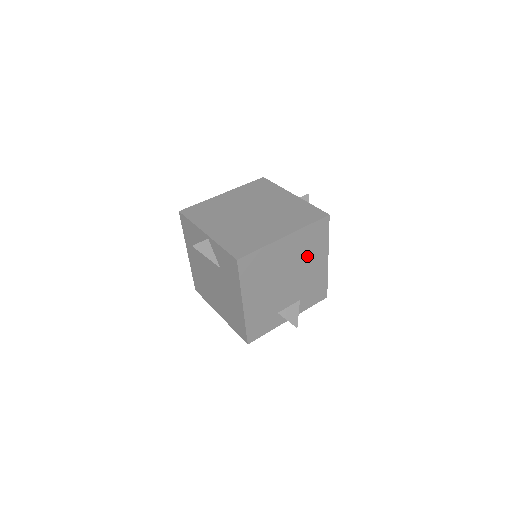
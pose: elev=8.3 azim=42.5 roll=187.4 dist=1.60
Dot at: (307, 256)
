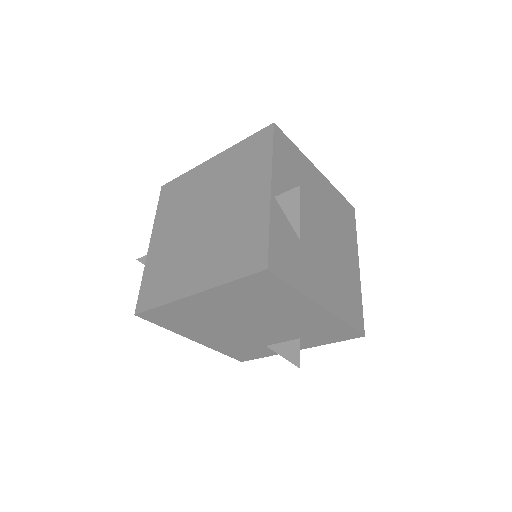
Dot at: (266, 307)
